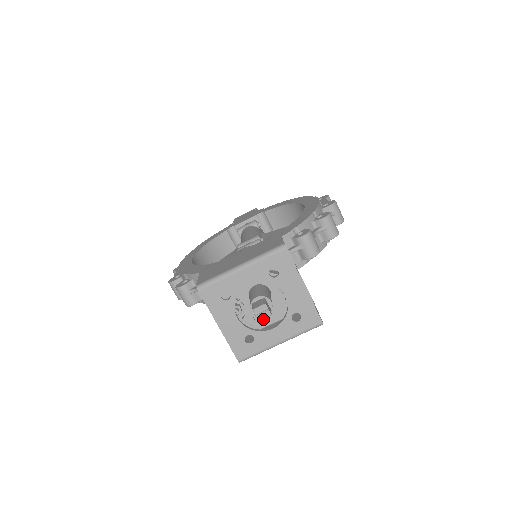
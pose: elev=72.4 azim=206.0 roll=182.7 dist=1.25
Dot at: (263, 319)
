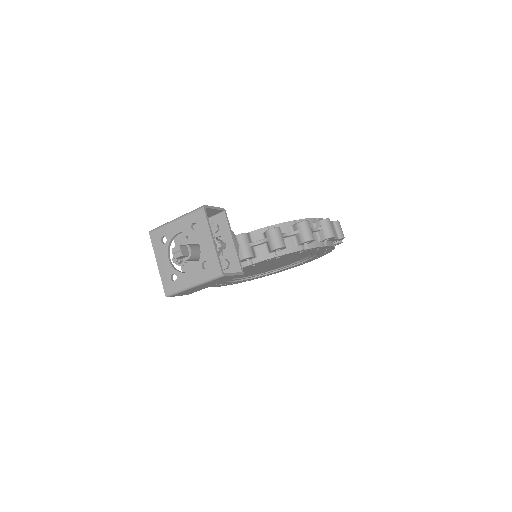
Dot at: (177, 257)
